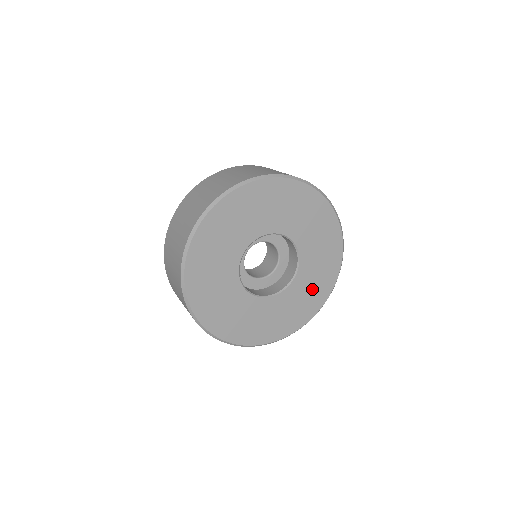
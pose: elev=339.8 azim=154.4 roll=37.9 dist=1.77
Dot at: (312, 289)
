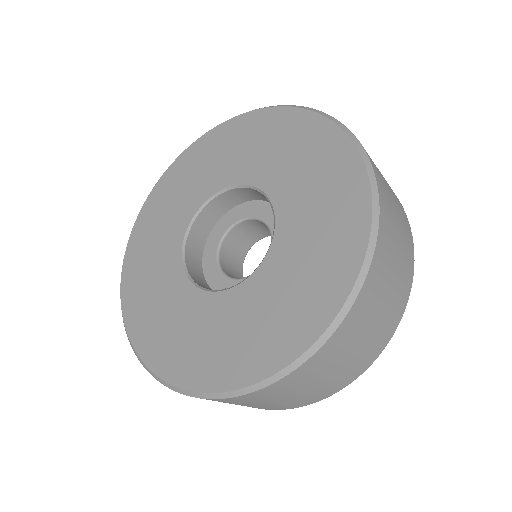
Dot at: (310, 267)
